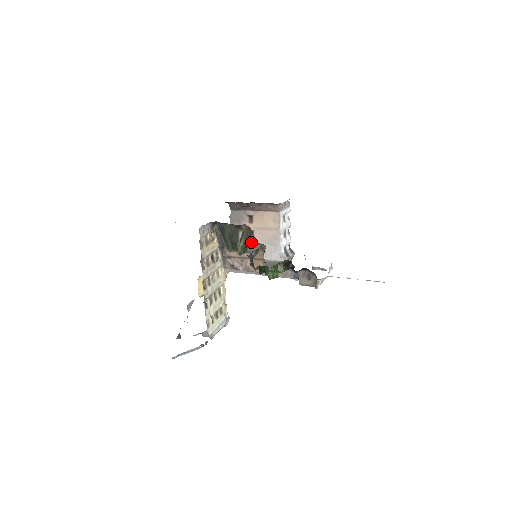
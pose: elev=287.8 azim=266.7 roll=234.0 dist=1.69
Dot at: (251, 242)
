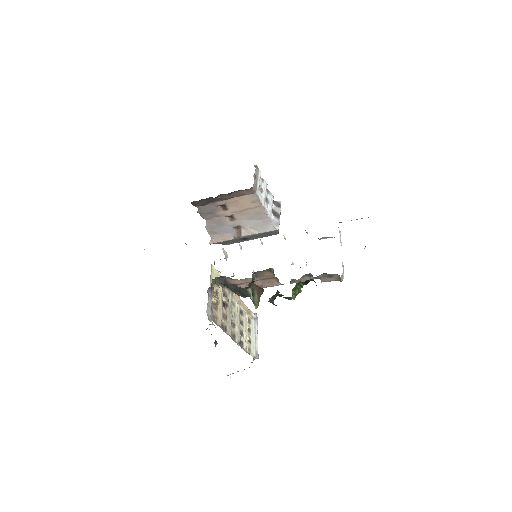
Dot at: (234, 223)
